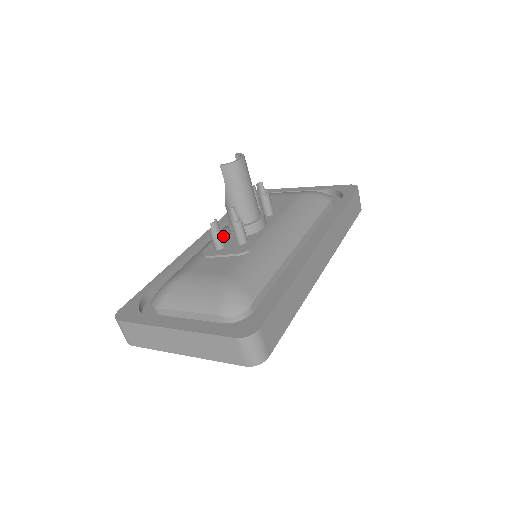
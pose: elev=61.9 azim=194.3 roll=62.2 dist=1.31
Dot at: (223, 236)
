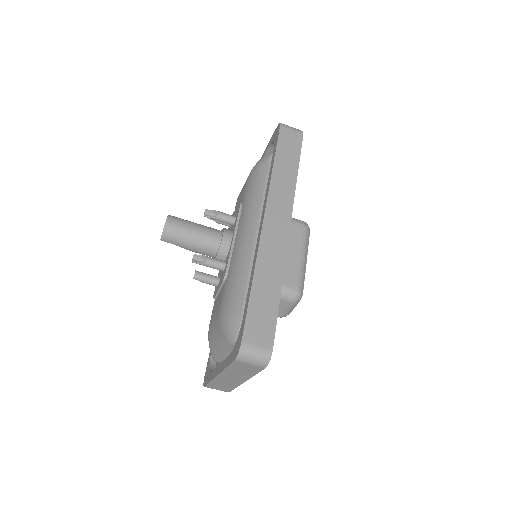
Dot at: occluded
